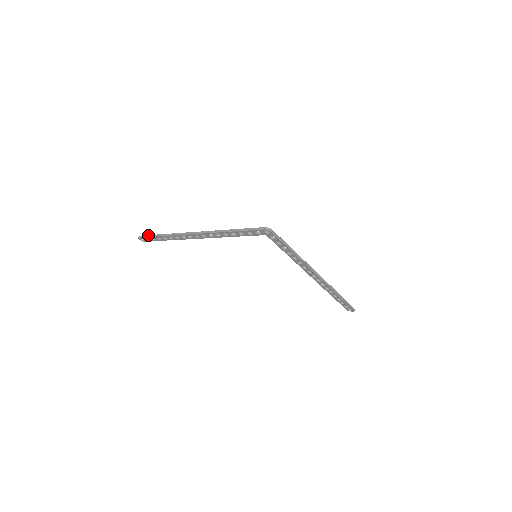
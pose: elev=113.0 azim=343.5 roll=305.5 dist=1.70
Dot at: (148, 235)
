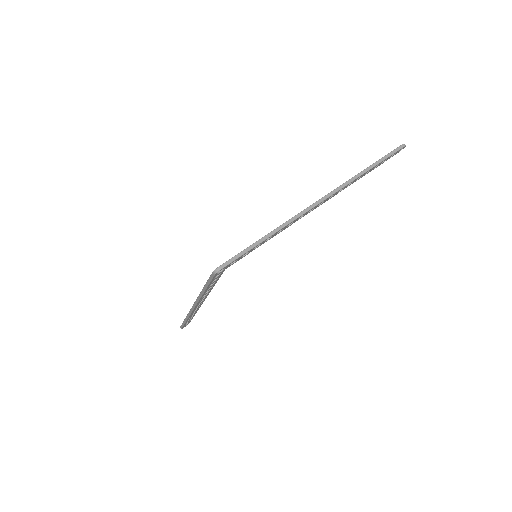
Dot at: (181, 325)
